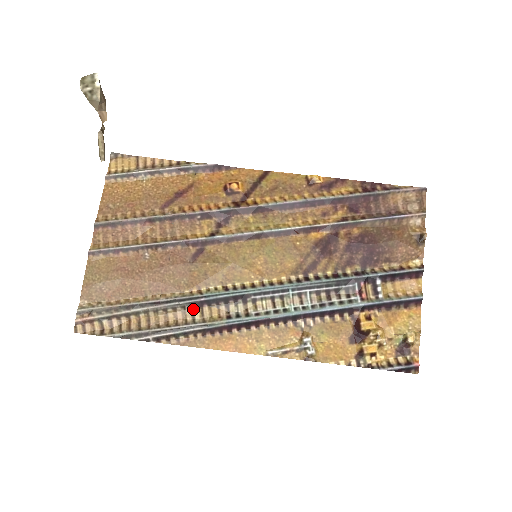
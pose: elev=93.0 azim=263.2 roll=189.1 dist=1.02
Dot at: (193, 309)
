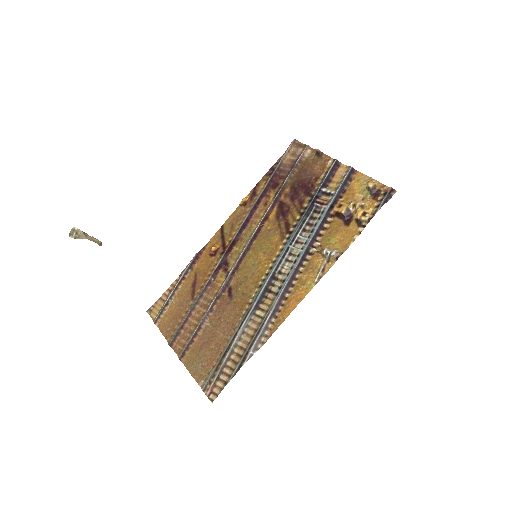
Dot at: (256, 315)
